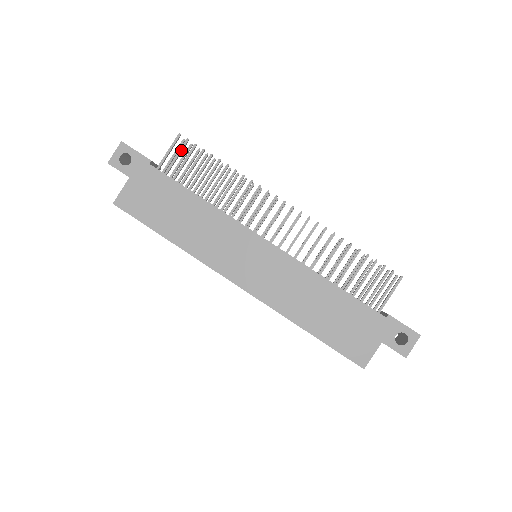
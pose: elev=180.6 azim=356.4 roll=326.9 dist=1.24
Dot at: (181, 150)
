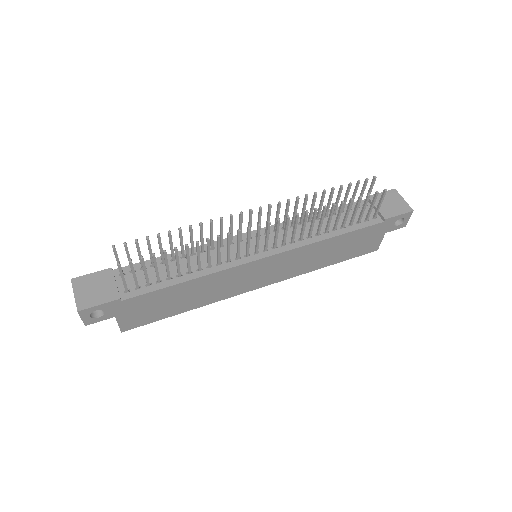
Dot at: (133, 270)
